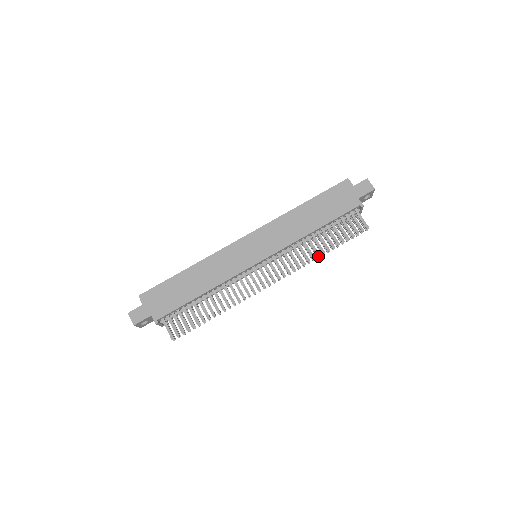
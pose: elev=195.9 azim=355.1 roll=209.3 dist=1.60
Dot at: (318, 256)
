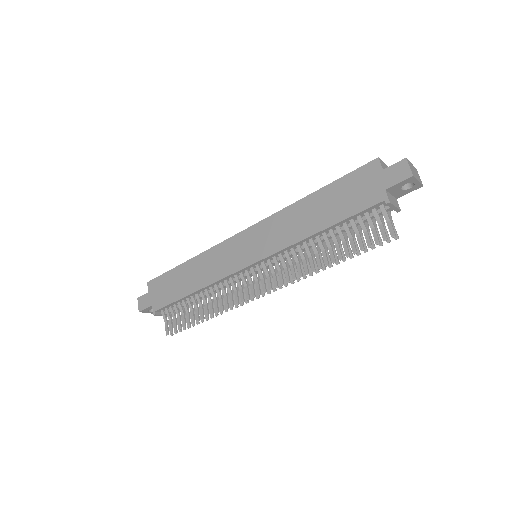
Dot at: (319, 268)
